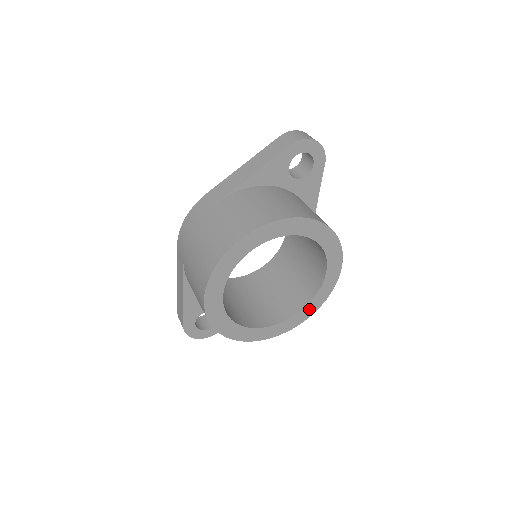
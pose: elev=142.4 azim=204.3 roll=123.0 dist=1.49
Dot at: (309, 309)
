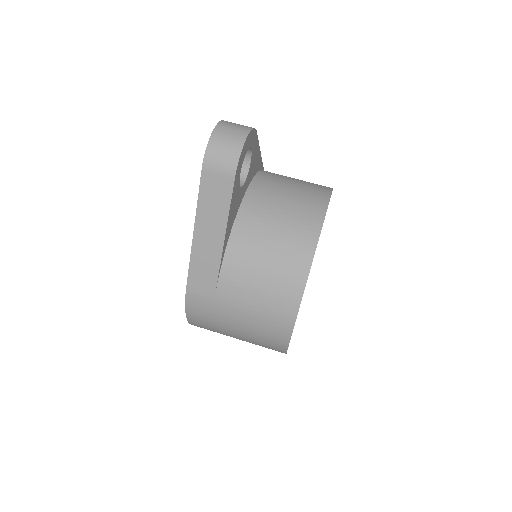
Dot at: occluded
